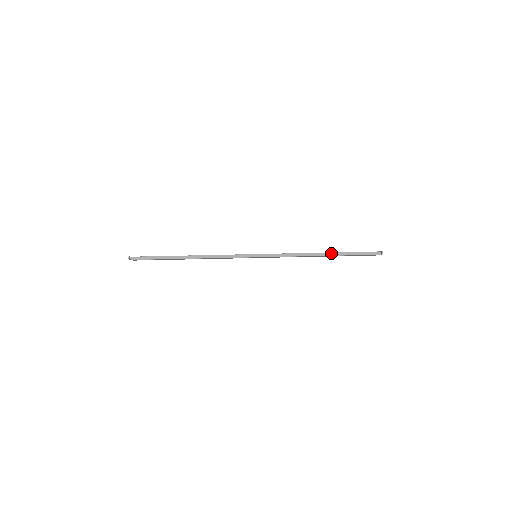
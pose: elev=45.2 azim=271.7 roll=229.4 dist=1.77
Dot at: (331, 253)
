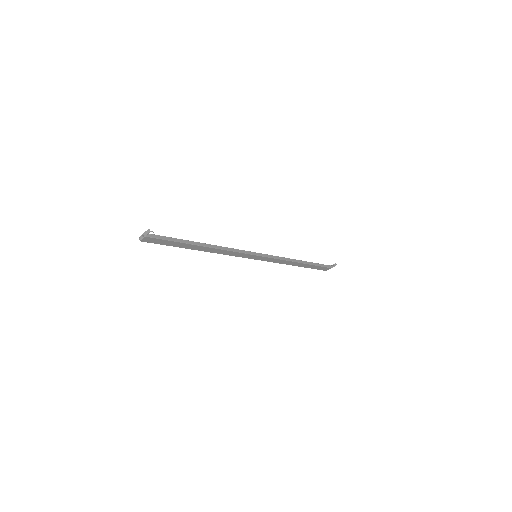
Dot at: (306, 262)
